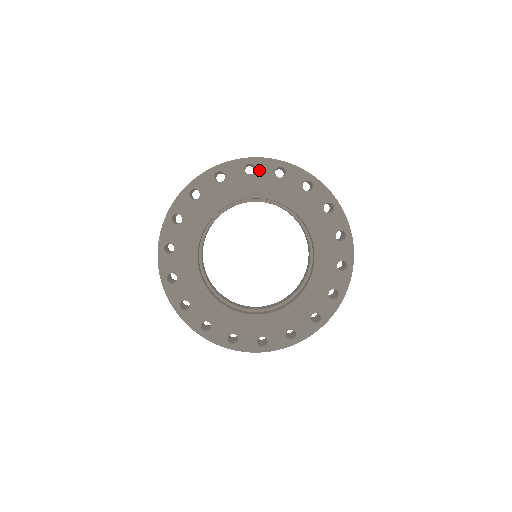
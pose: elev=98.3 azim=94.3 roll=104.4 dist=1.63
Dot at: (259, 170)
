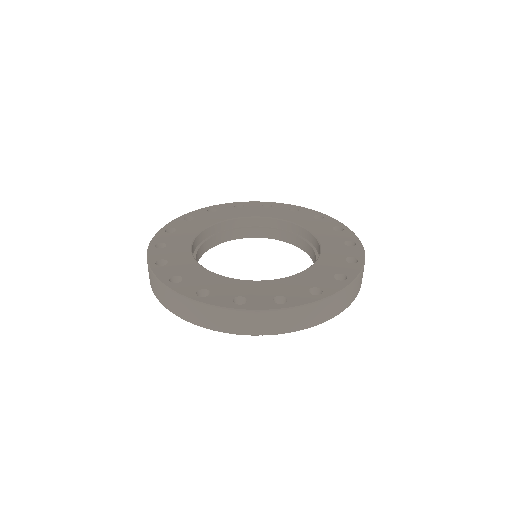
Dot at: (275, 207)
